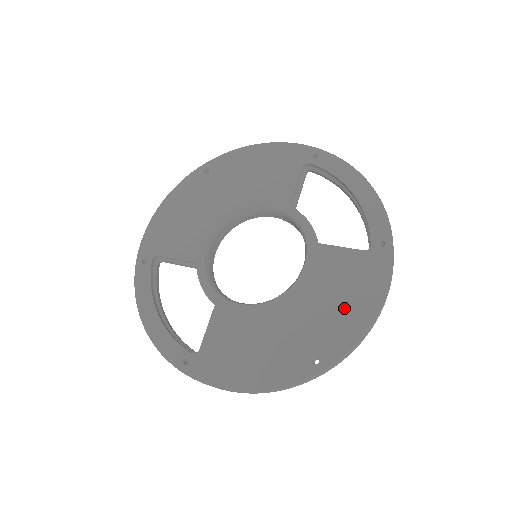
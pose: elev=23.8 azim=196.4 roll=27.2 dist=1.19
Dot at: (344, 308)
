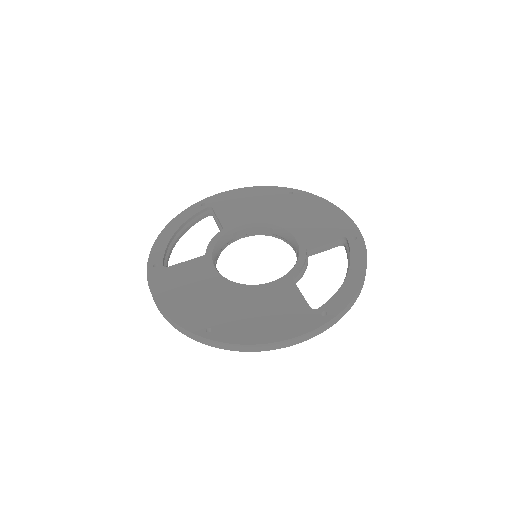
Dot at: (258, 322)
